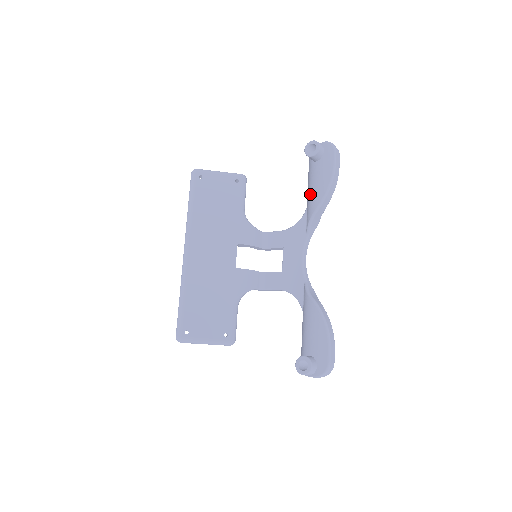
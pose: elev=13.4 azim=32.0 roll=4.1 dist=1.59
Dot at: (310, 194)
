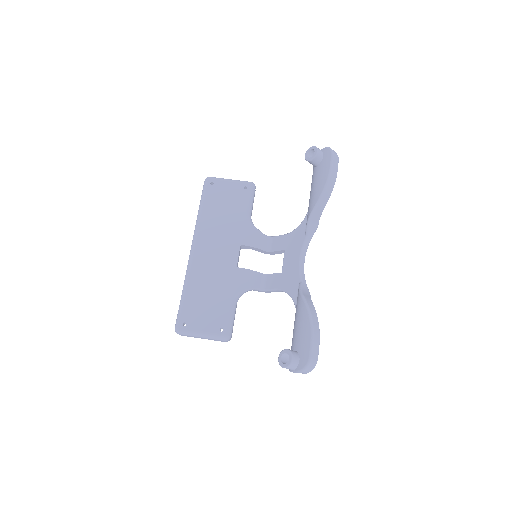
Dot at: (310, 197)
